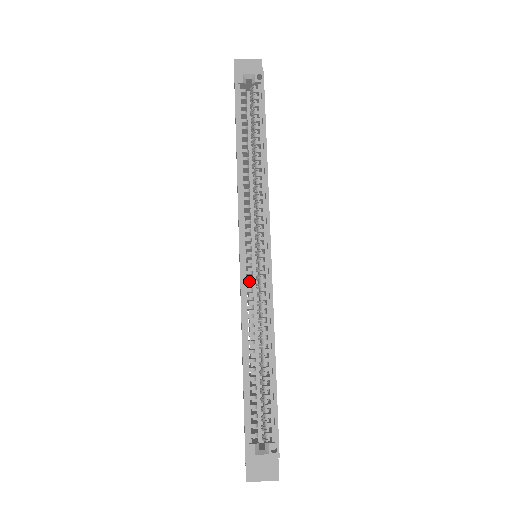
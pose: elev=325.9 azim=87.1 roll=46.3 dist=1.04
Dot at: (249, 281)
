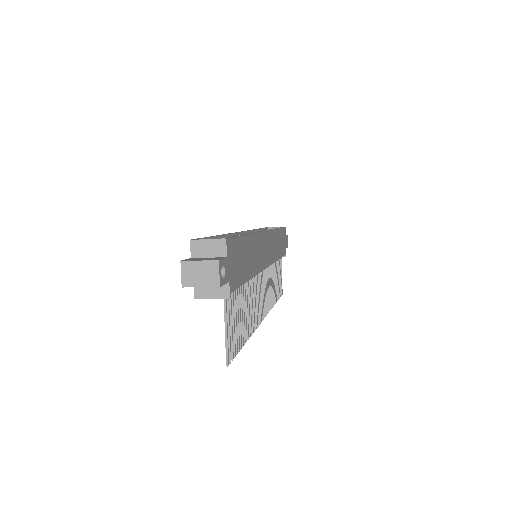
Dot at: occluded
